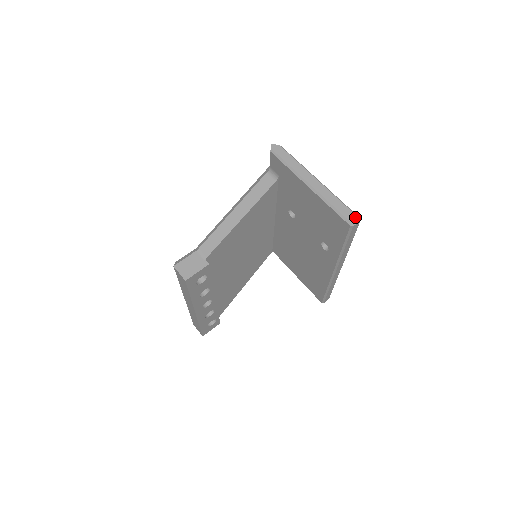
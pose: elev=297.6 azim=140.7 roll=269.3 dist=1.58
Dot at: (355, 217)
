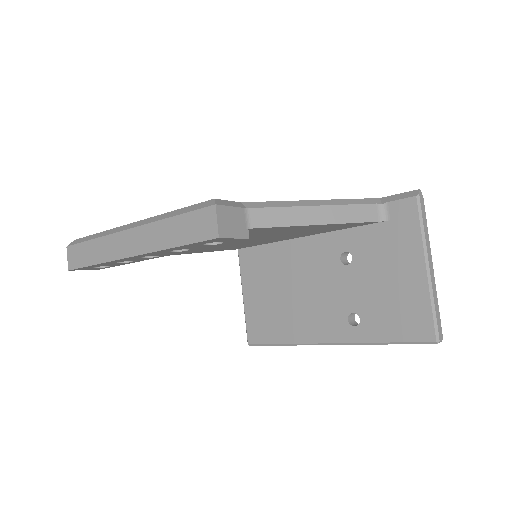
Dot at: (442, 335)
